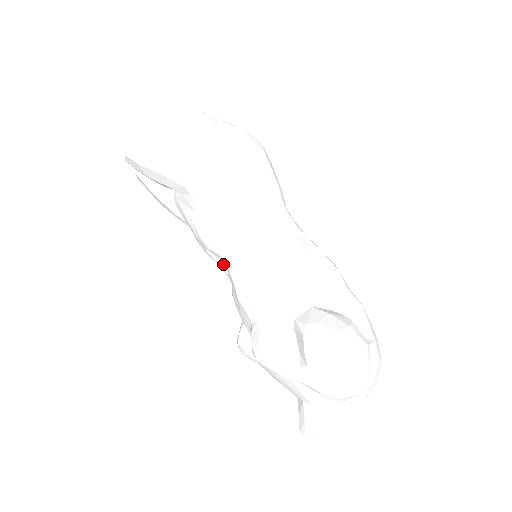
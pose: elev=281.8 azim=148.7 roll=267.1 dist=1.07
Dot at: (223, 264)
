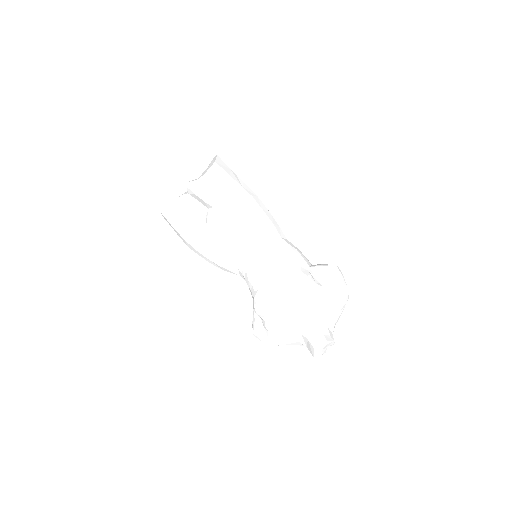
Dot at: (246, 253)
